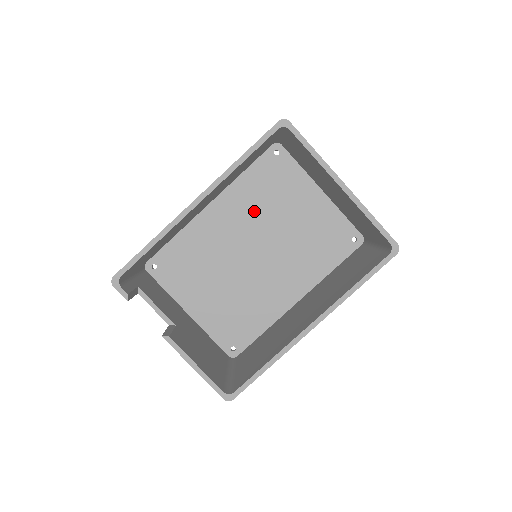
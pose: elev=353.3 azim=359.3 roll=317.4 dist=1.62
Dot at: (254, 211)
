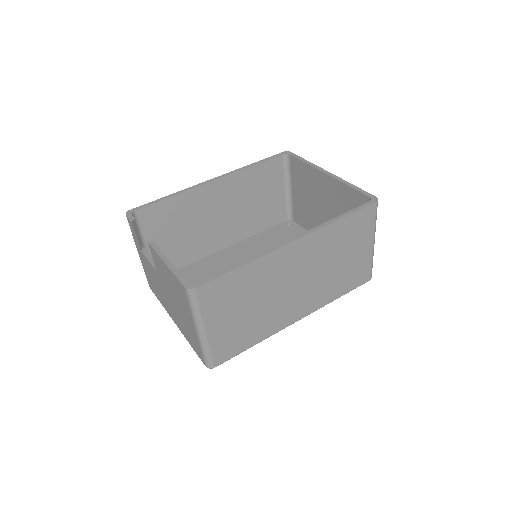
Dot at: occluded
